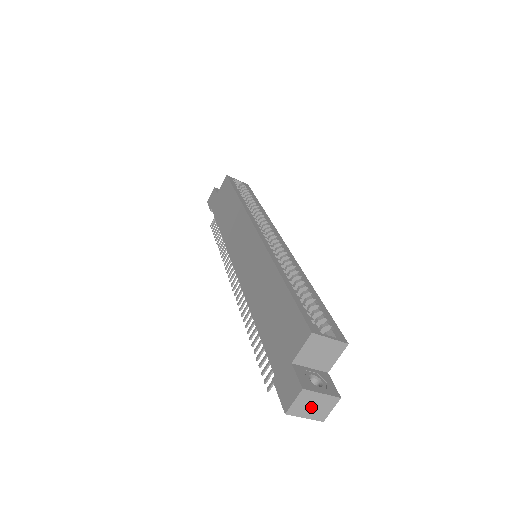
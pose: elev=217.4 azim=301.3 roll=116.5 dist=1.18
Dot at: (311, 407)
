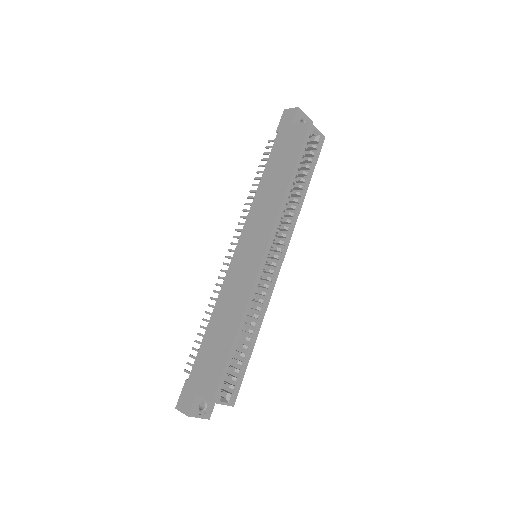
Dot at: occluded
